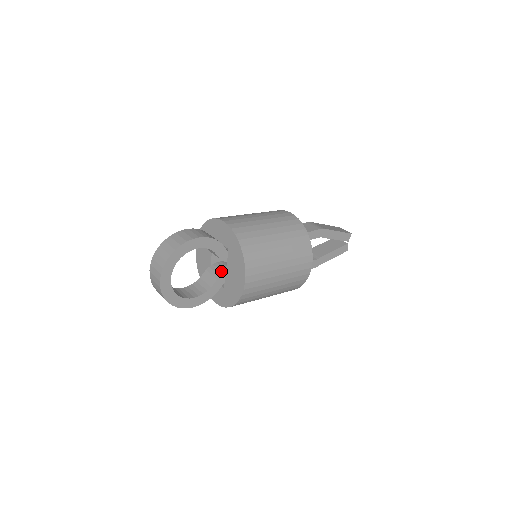
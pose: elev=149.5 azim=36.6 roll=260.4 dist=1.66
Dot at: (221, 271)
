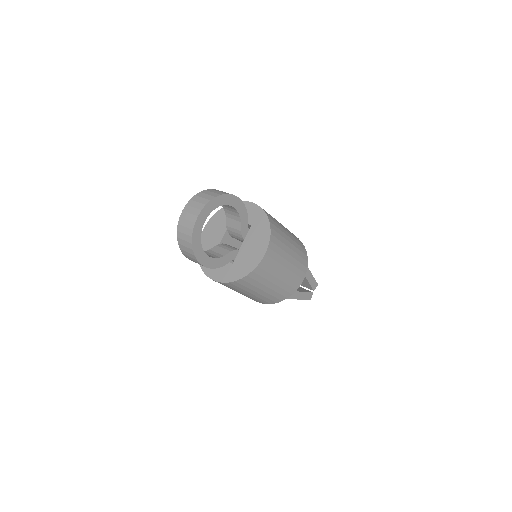
Dot at: (234, 248)
